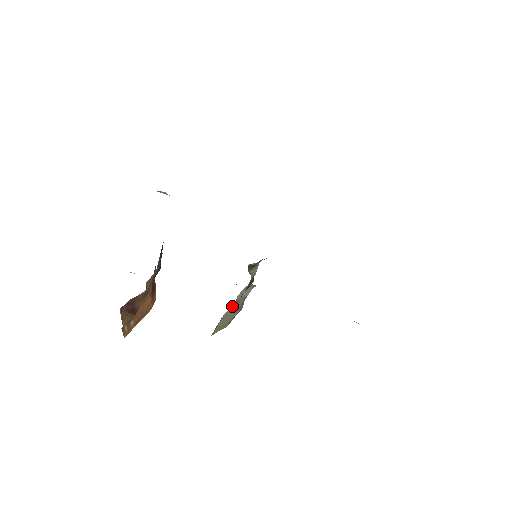
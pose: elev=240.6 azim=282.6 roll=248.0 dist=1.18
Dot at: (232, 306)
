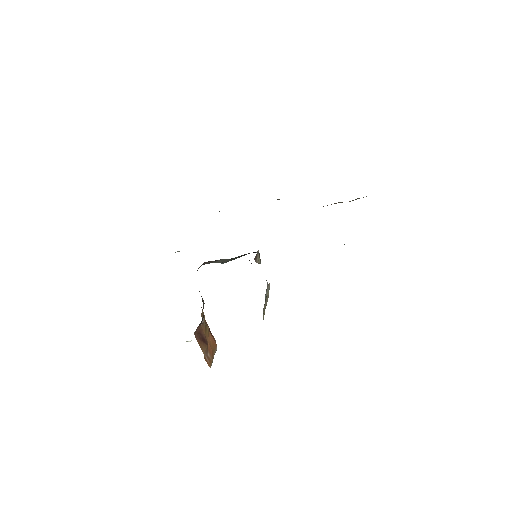
Dot at: occluded
